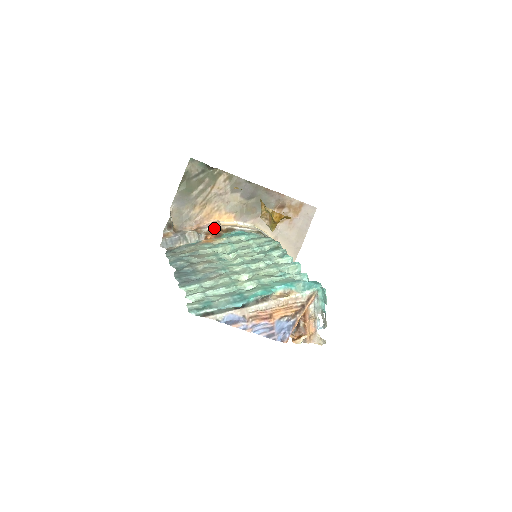
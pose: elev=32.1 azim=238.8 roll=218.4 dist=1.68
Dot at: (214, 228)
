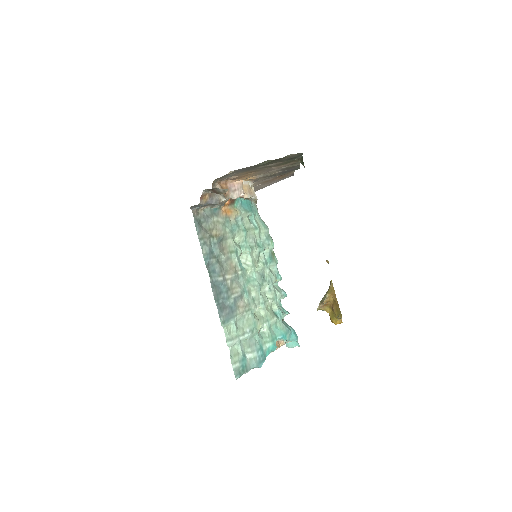
Dot at: (239, 196)
